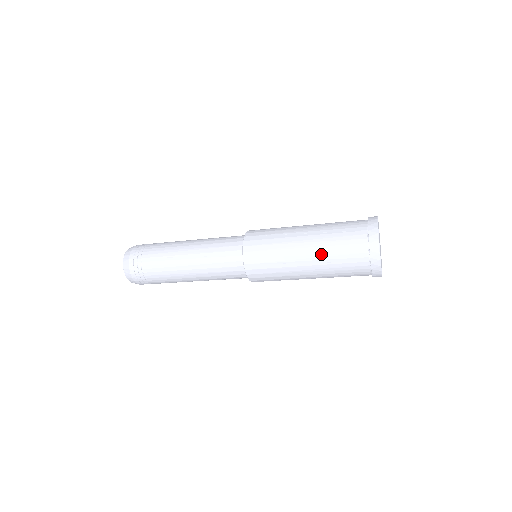
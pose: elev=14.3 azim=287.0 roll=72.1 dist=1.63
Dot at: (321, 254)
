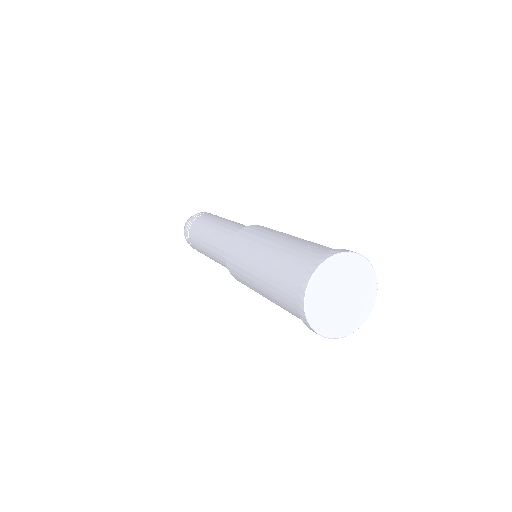
Dot at: (268, 291)
